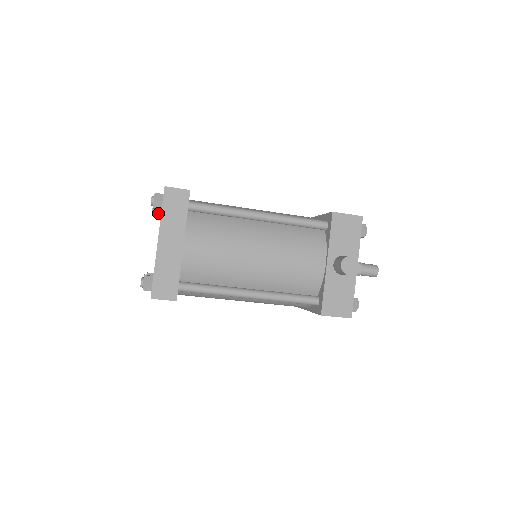
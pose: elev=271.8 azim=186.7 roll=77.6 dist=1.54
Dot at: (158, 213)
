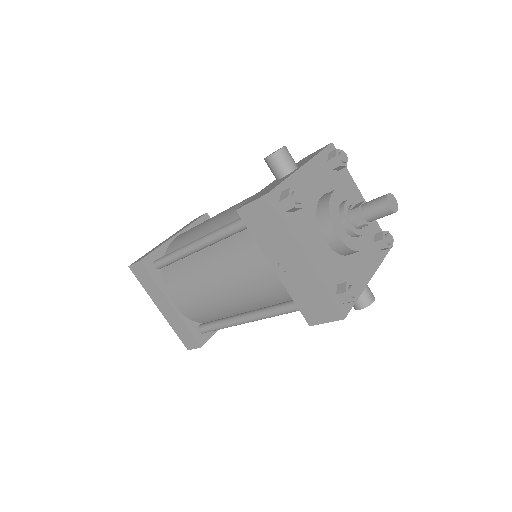
Dot at: occluded
